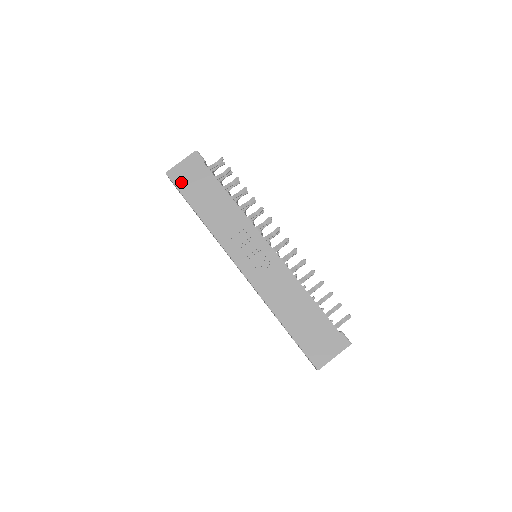
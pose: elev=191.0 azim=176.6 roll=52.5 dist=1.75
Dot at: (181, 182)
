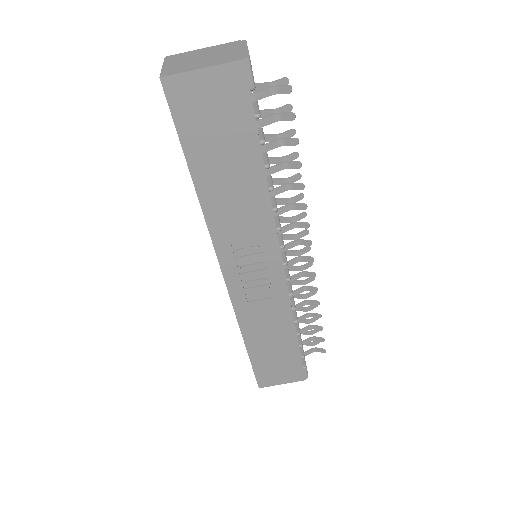
Dot at: (187, 114)
